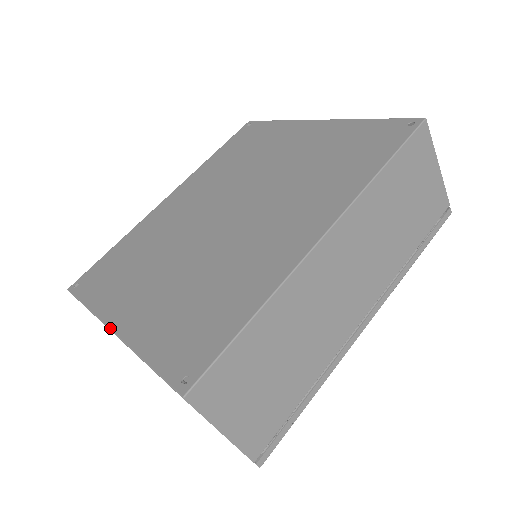
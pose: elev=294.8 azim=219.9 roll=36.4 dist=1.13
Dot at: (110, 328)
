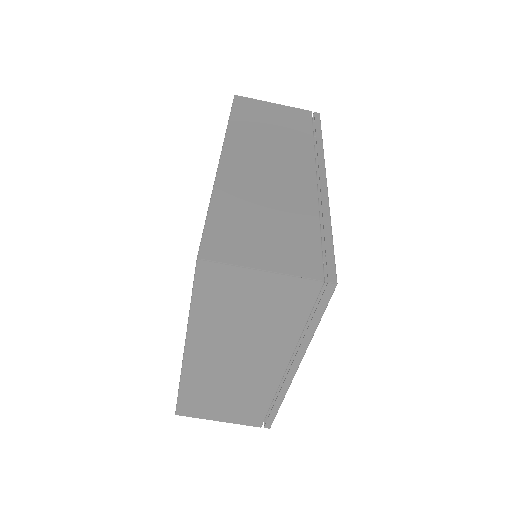
Dot at: (183, 353)
